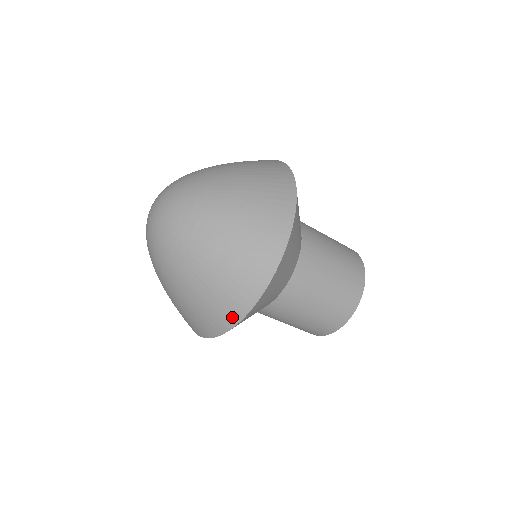
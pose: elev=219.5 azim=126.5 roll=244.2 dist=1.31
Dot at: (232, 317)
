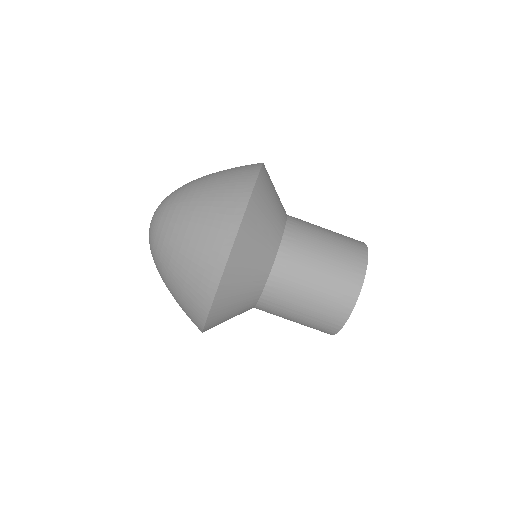
Dot at: (229, 232)
